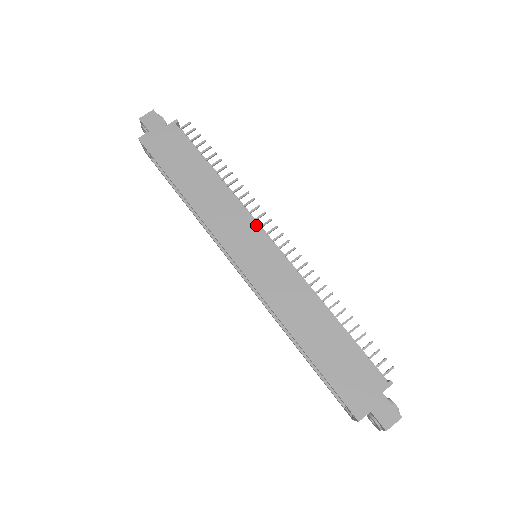
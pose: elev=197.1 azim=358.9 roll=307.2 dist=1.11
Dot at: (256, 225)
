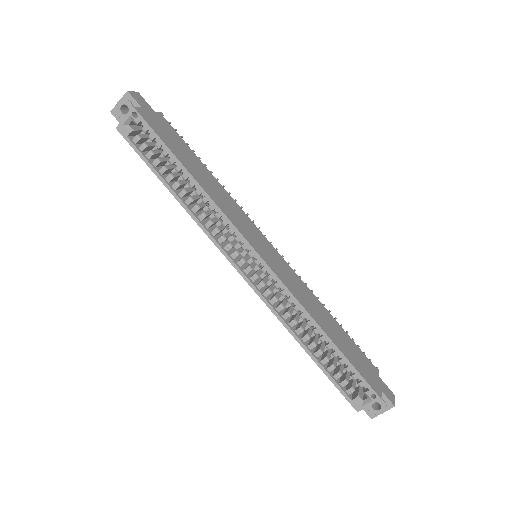
Dot at: (256, 227)
